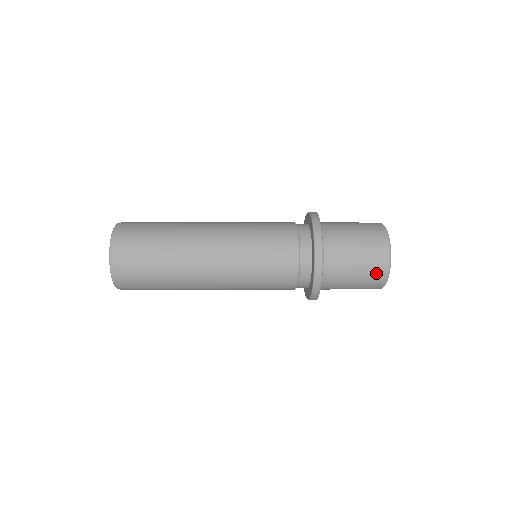
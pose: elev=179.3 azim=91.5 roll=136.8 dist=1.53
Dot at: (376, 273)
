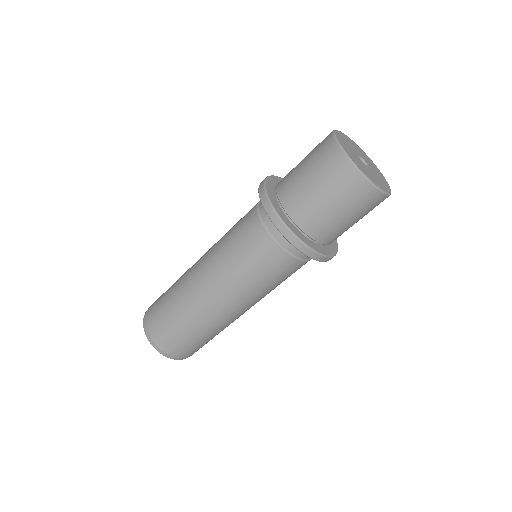
Dot at: (328, 160)
